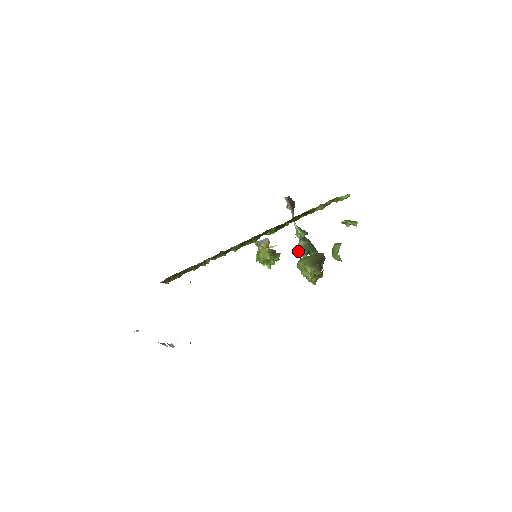
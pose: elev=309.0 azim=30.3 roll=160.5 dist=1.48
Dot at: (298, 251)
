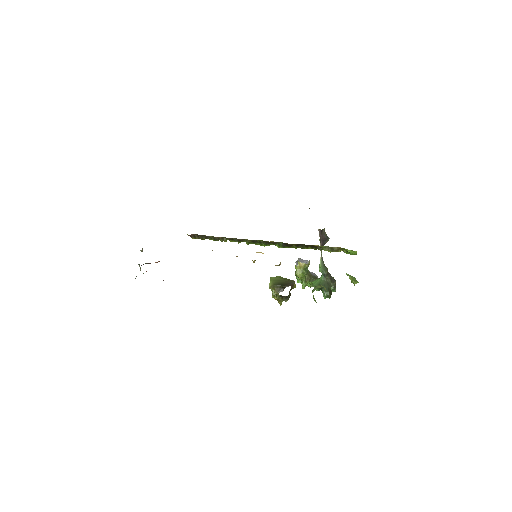
Dot at: (314, 282)
